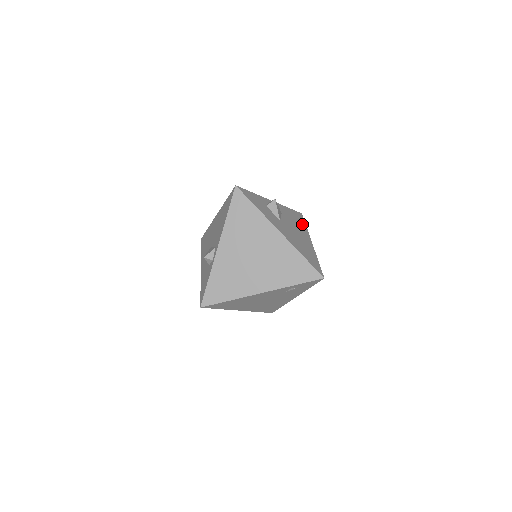
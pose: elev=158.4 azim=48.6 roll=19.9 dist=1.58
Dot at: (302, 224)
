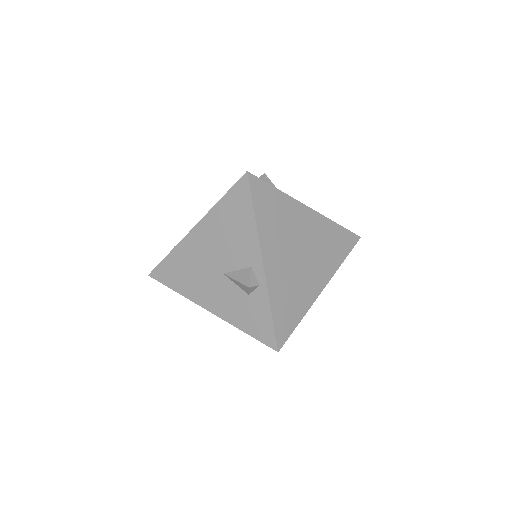
Dot at: occluded
